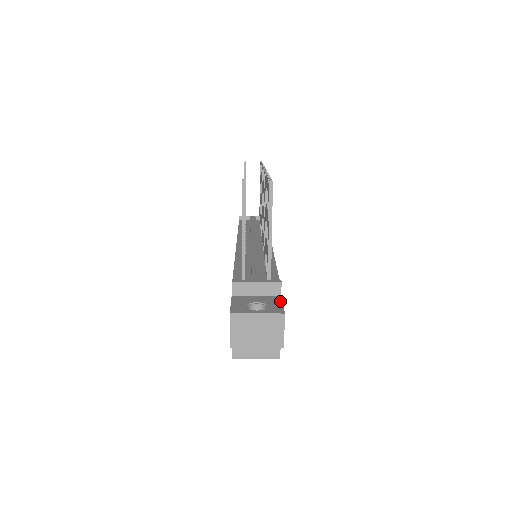
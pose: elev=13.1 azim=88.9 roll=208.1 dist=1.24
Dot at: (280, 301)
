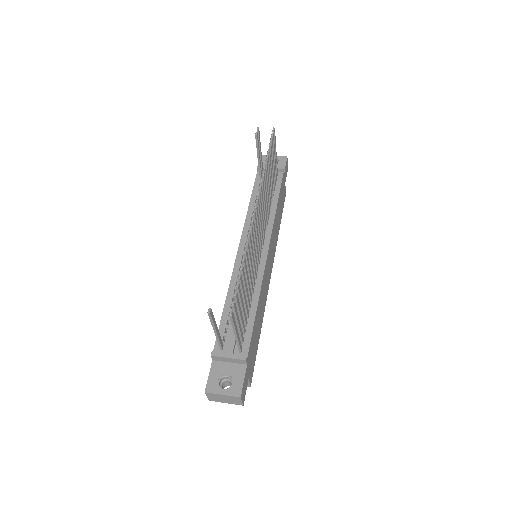
Dot at: (243, 375)
